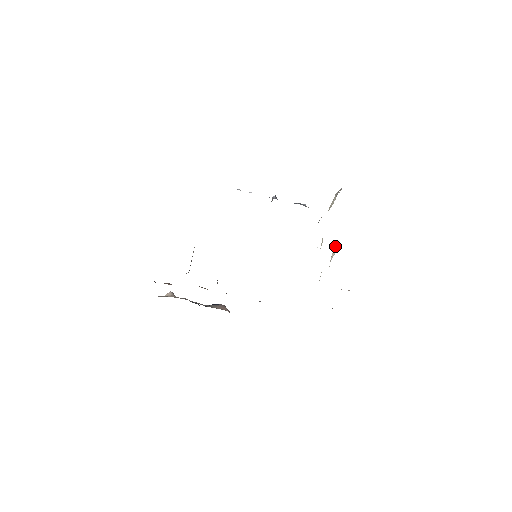
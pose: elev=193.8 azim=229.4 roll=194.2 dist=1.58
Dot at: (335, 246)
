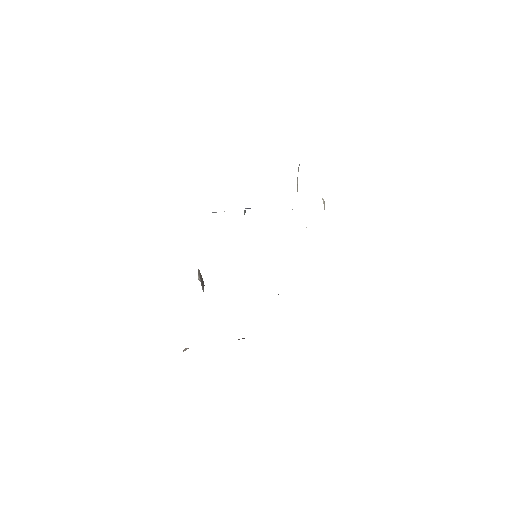
Dot at: occluded
